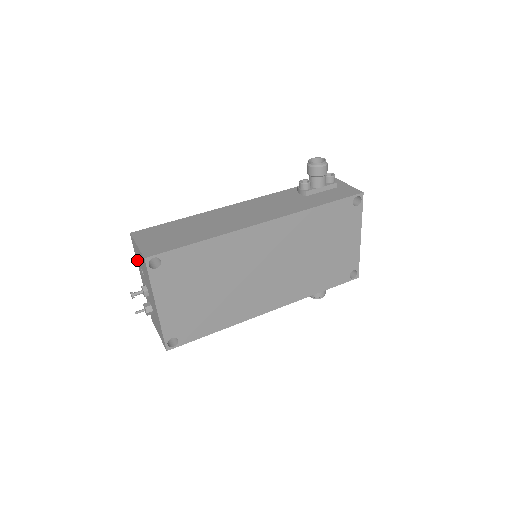
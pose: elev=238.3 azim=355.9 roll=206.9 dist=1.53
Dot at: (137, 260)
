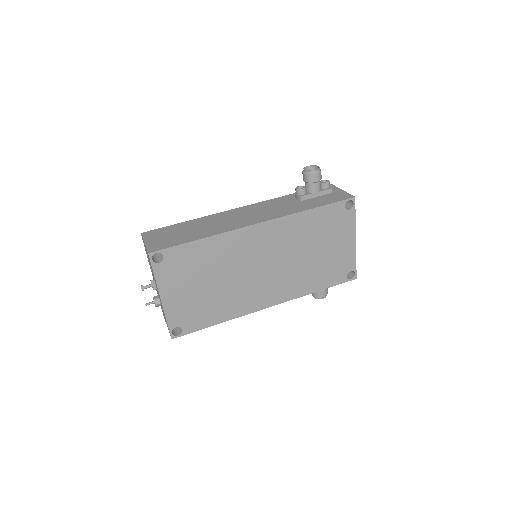
Dot at: (147, 257)
